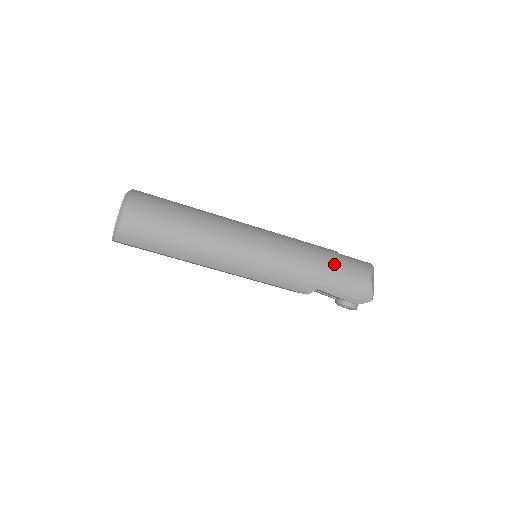
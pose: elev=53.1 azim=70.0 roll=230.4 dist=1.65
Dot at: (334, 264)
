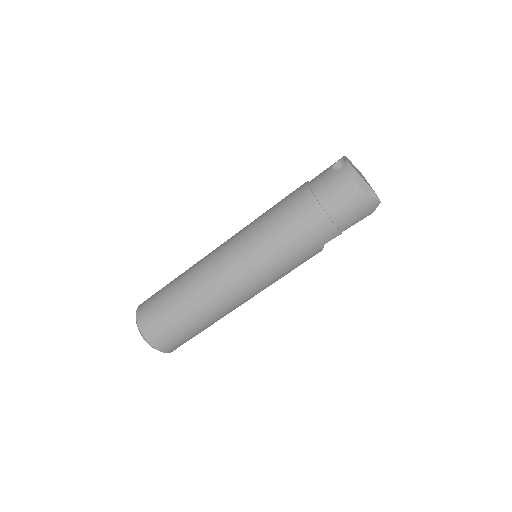
Dot at: (316, 216)
